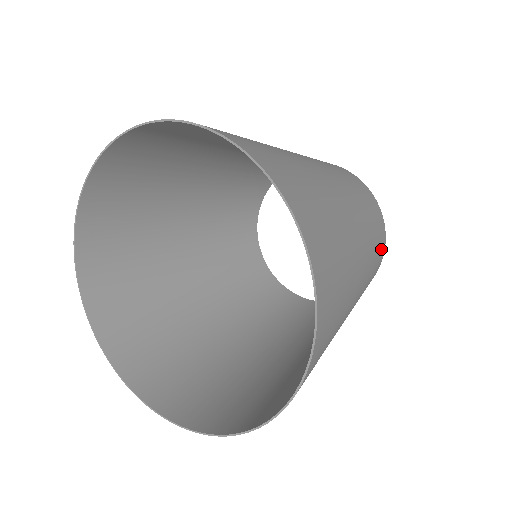
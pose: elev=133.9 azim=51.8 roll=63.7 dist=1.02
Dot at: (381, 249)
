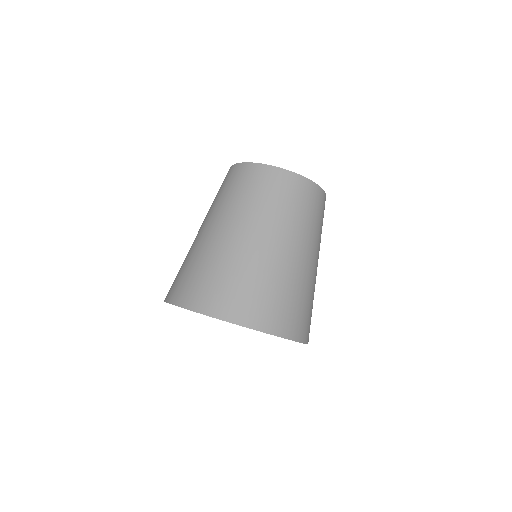
Dot at: (323, 206)
